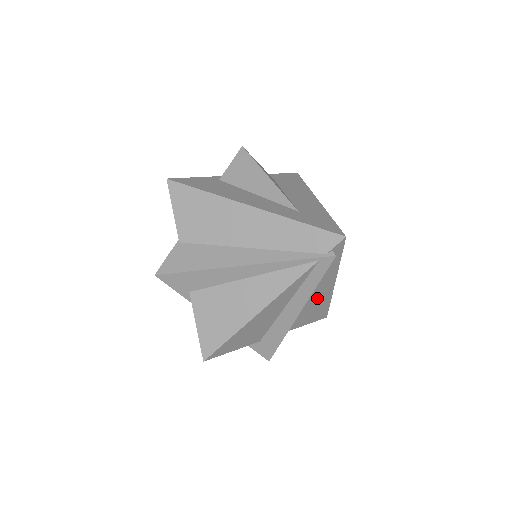
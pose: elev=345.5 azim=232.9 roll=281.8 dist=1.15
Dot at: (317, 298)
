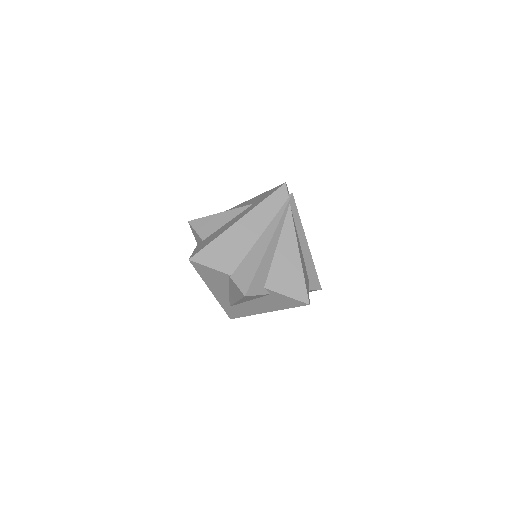
Dot at: occluded
